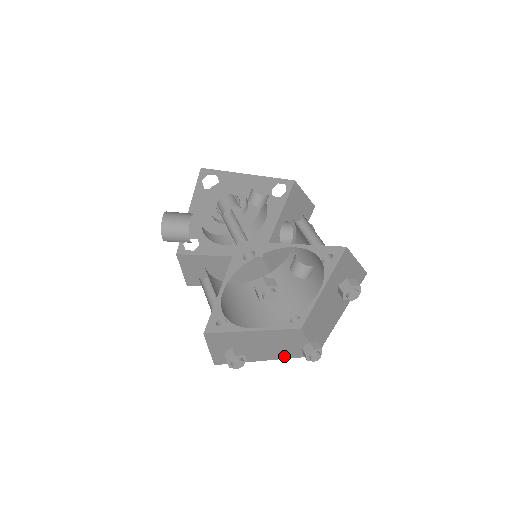
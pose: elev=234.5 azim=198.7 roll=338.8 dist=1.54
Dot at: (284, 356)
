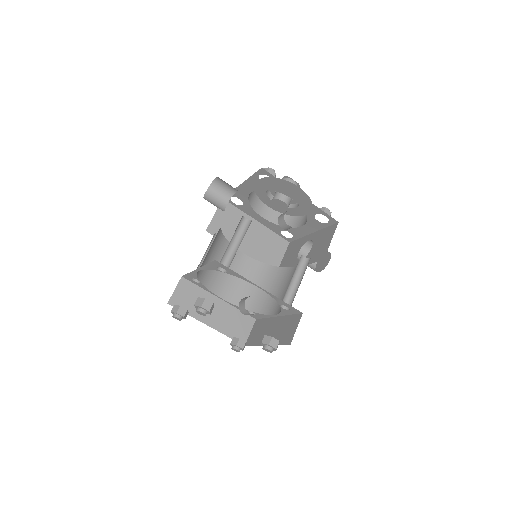
Dot at: (221, 330)
